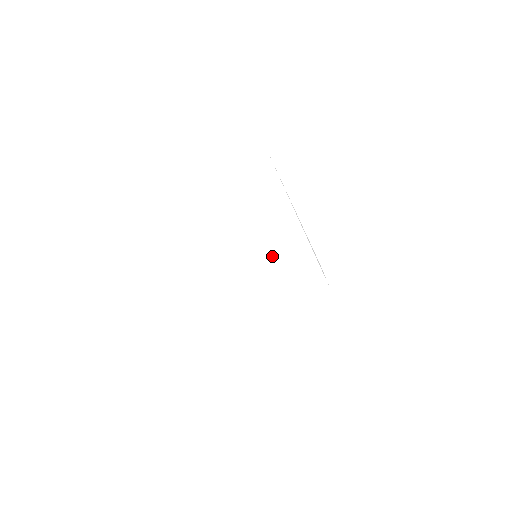
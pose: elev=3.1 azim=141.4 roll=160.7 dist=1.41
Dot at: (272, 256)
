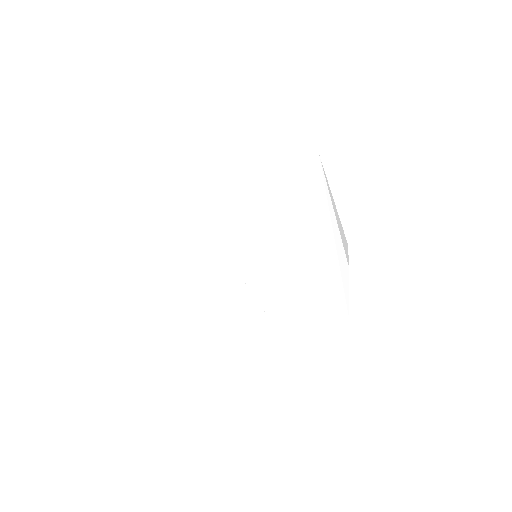
Dot at: (278, 269)
